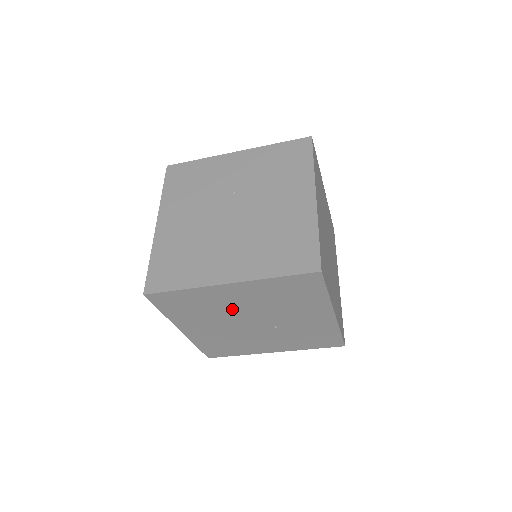
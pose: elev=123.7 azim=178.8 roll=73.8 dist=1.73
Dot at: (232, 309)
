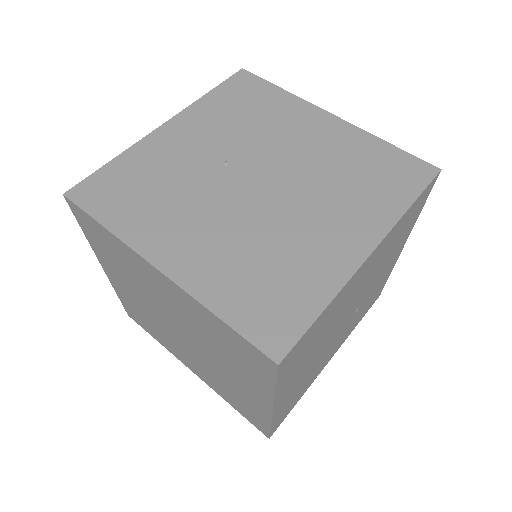
Dot at: (344, 308)
